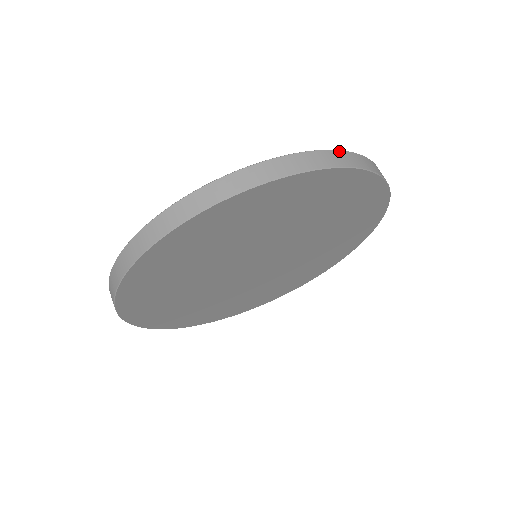
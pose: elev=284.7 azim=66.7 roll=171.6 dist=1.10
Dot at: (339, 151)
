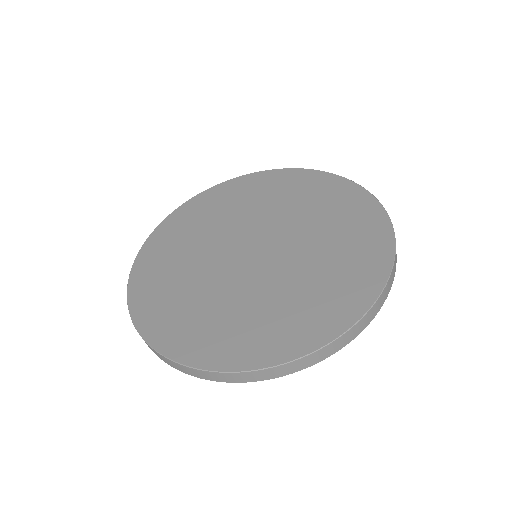
Dot at: occluded
